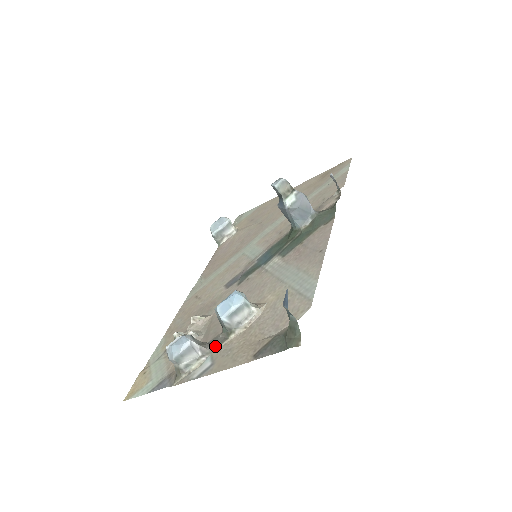
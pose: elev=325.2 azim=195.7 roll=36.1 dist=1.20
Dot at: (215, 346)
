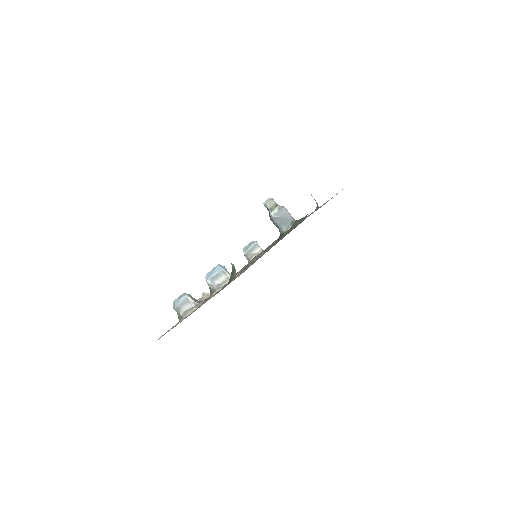
Dot at: (204, 301)
